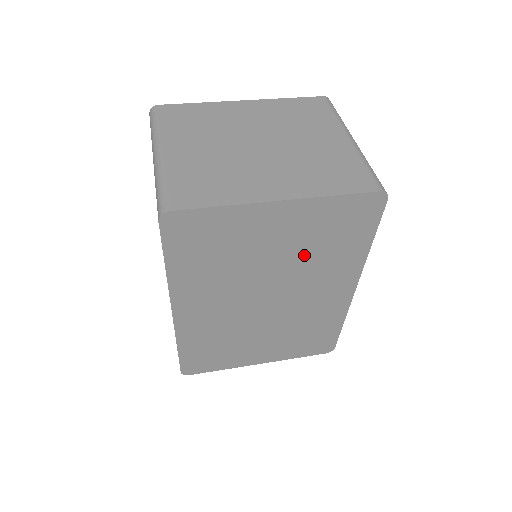
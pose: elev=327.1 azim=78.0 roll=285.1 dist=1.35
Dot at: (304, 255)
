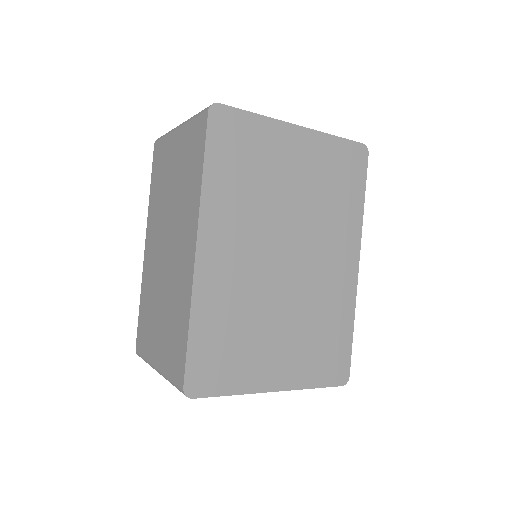
Dot at: (316, 200)
